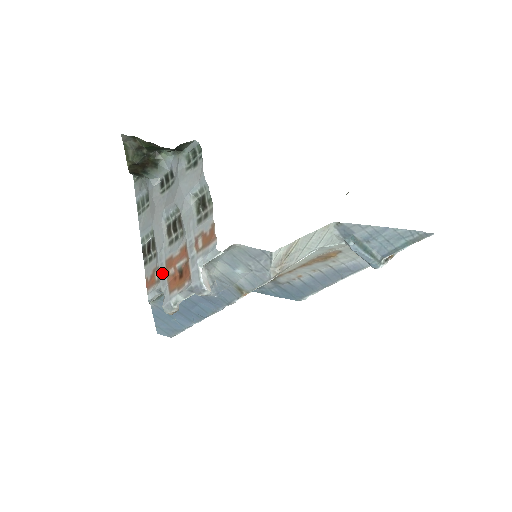
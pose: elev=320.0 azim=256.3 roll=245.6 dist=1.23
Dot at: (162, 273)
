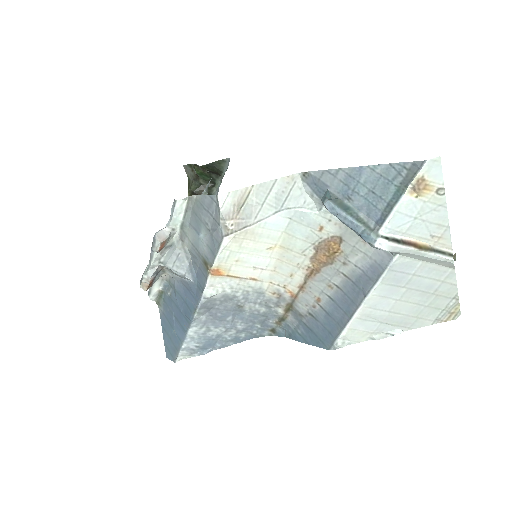
Dot at: occluded
